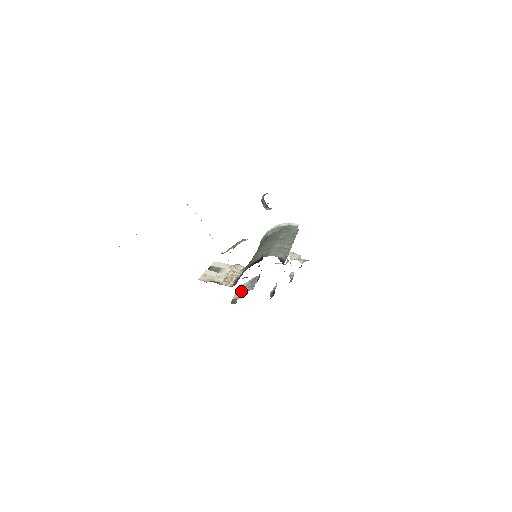
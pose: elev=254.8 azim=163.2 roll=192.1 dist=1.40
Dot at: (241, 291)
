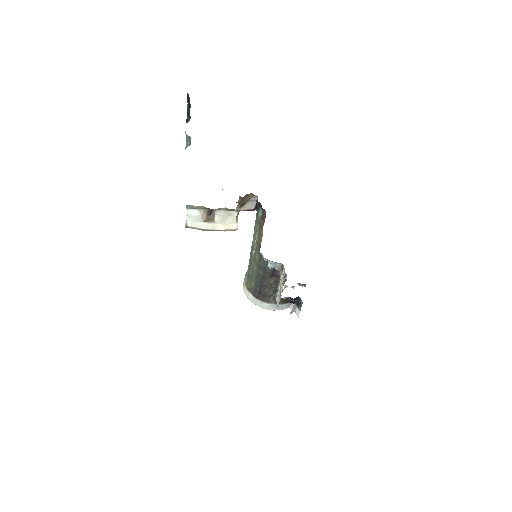
Dot at: (280, 289)
